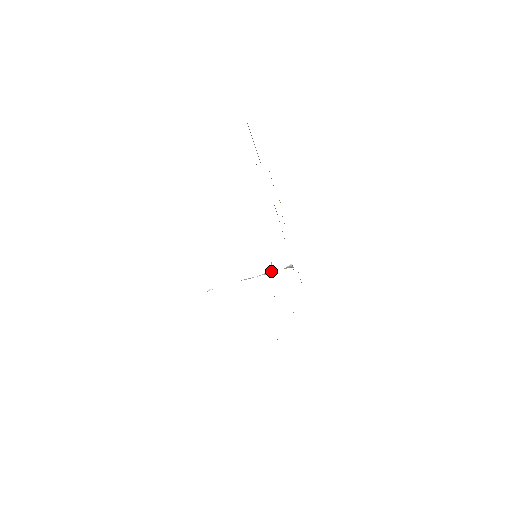
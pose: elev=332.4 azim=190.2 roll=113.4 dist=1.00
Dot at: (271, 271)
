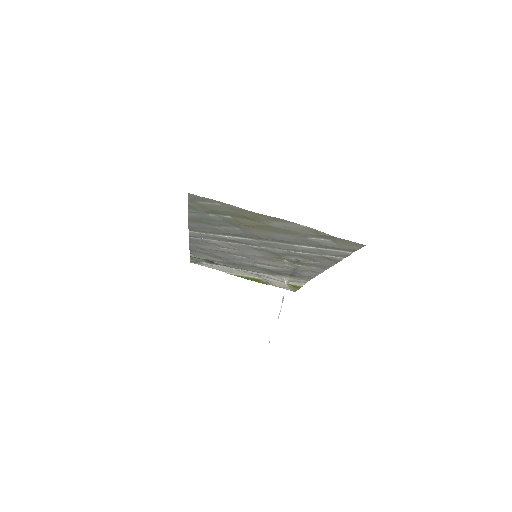
Dot at: (283, 298)
